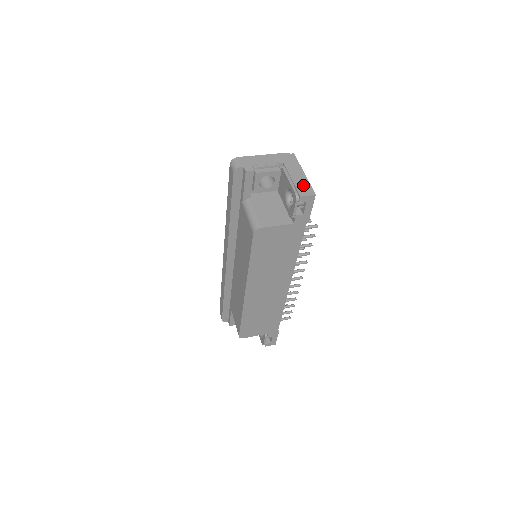
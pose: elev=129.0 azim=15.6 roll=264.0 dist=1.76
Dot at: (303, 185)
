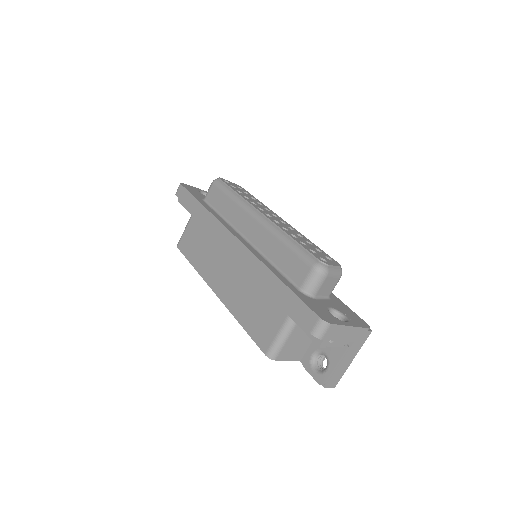
Dot at: (338, 375)
